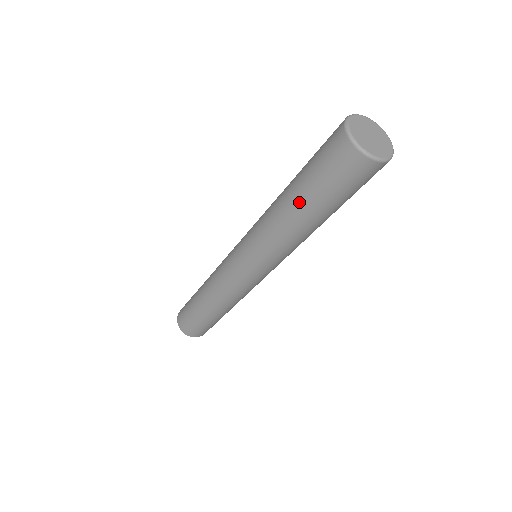
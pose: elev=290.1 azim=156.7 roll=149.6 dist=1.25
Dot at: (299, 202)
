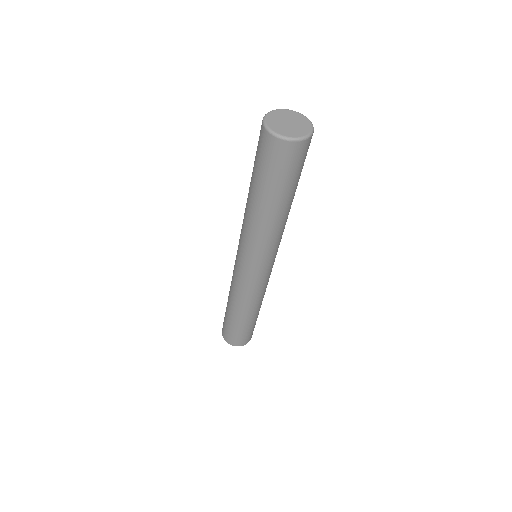
Dot at: (265, 201)
